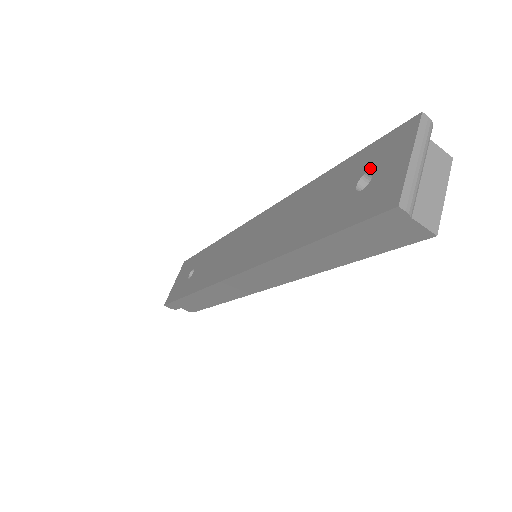
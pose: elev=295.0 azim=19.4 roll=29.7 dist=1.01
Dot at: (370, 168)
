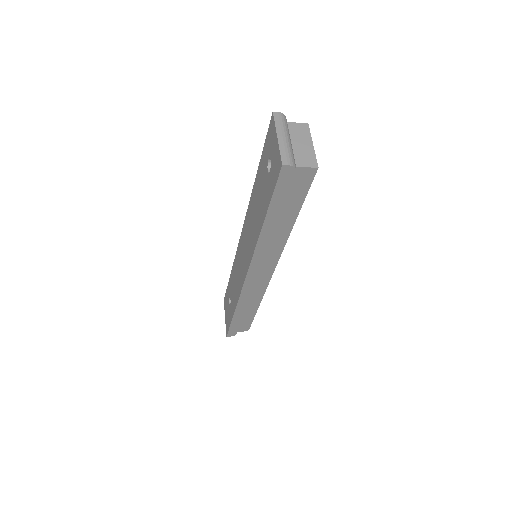
Dot at: (268, 157)
